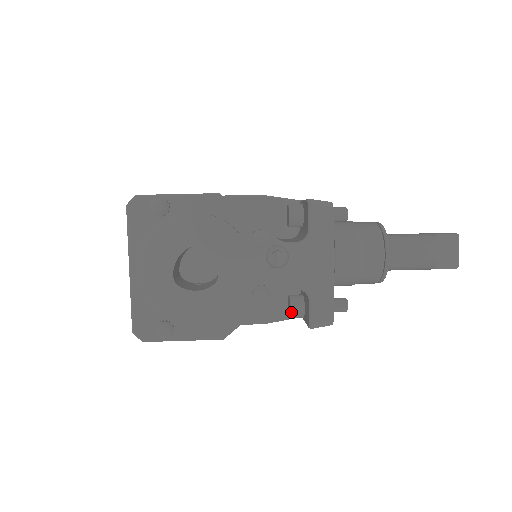
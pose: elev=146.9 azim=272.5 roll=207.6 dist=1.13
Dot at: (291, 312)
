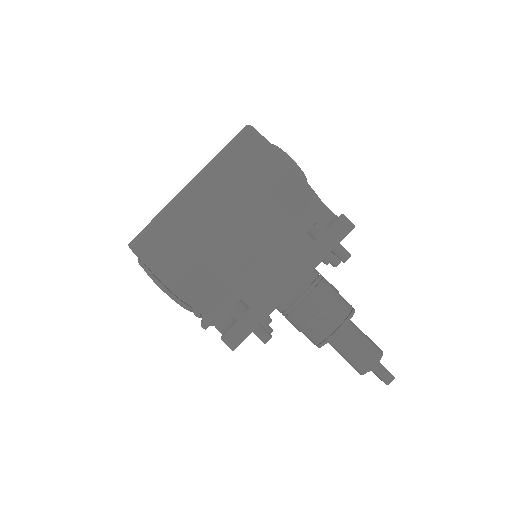
Dot at: occluded
